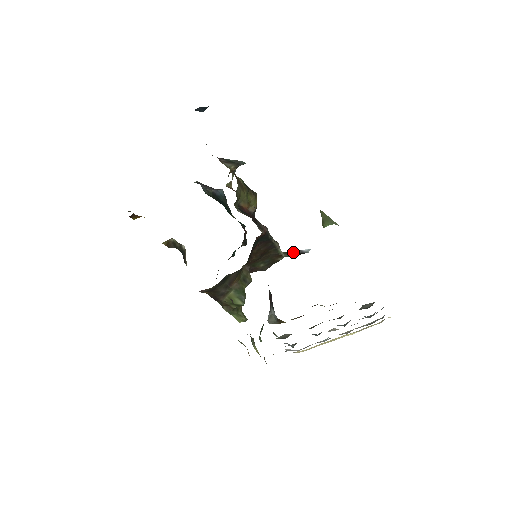
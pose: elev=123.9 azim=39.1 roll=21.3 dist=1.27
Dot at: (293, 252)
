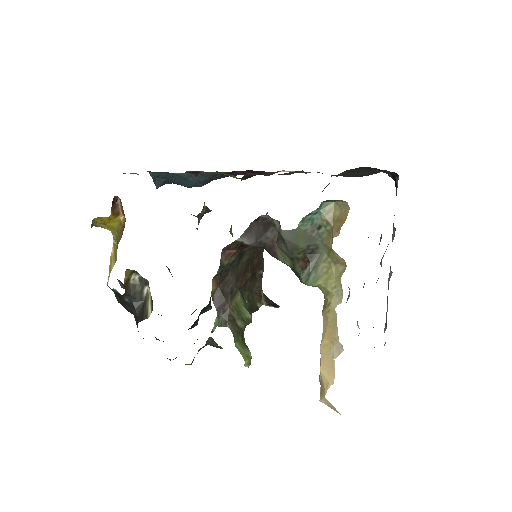
Dot at: (269, 299)
